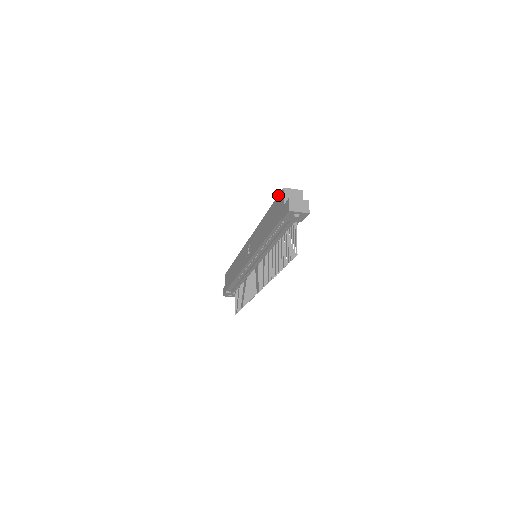
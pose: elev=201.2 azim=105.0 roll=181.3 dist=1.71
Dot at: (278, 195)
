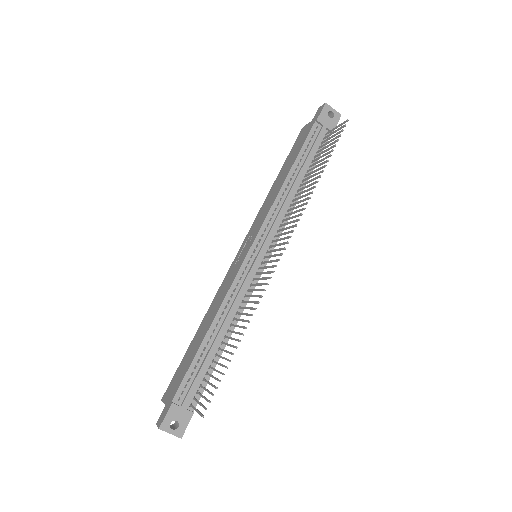
Dot at: (296, 140)
